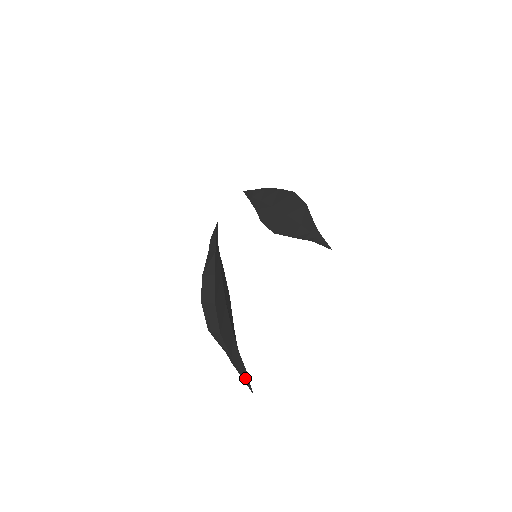
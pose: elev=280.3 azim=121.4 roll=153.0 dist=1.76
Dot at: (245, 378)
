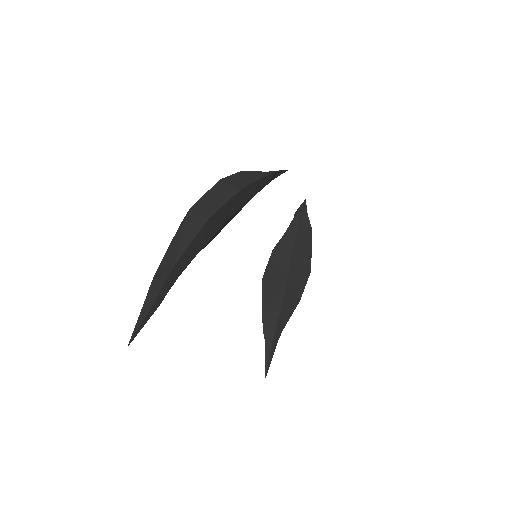
Dot at: (148, 313)
